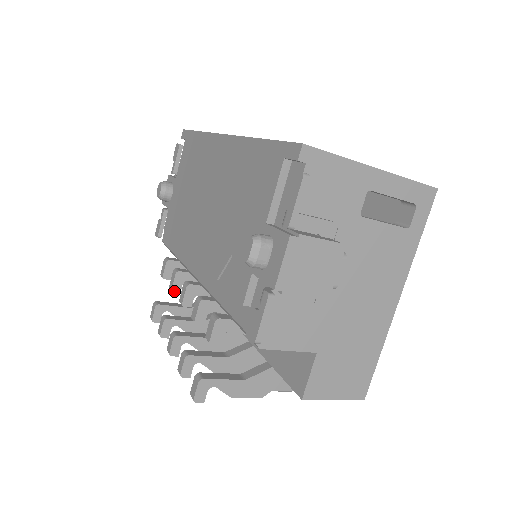
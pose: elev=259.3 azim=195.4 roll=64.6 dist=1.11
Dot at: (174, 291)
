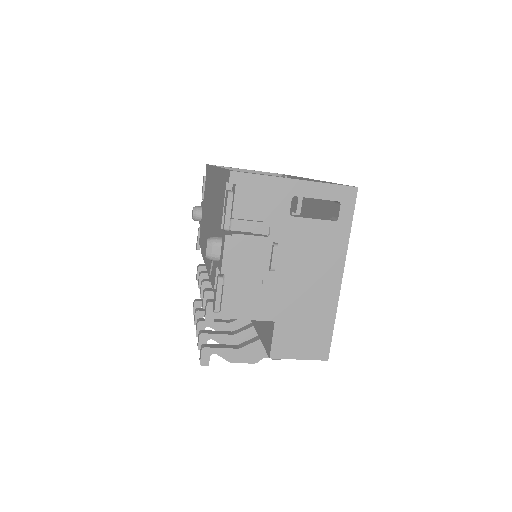
Dot at: occluded
